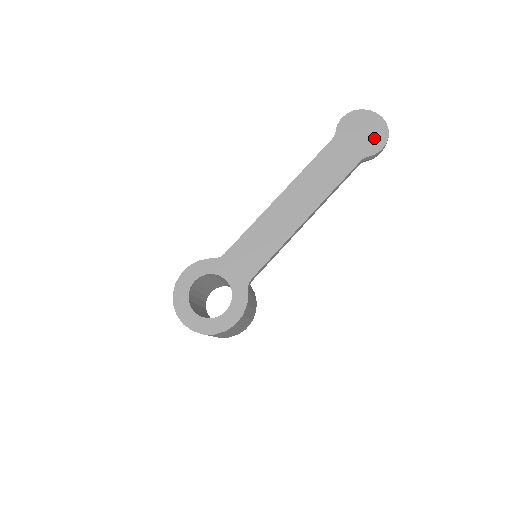
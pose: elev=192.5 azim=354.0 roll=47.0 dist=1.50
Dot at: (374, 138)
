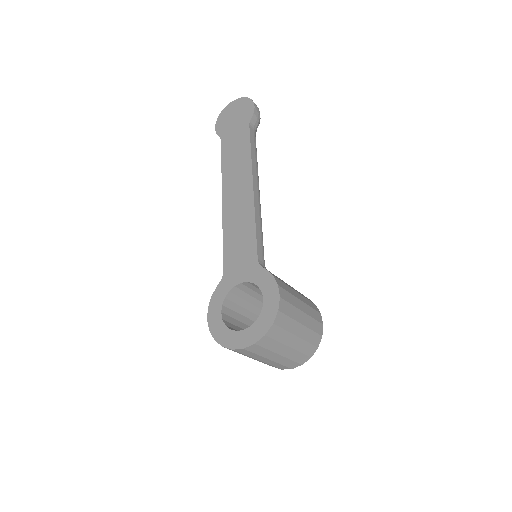
Dot at: (244, 110)
